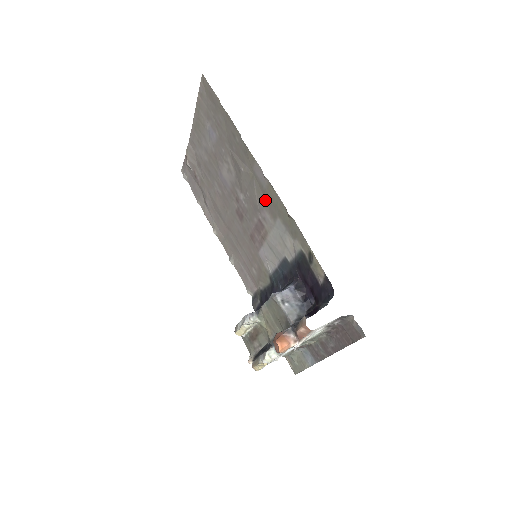
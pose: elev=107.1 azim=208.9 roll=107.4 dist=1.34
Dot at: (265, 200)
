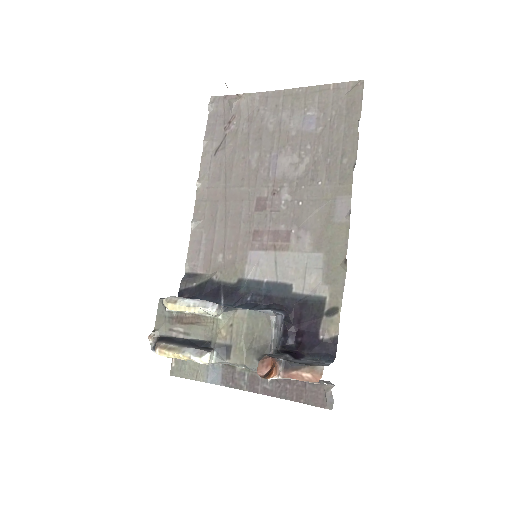
Dot at: (321, 228)
